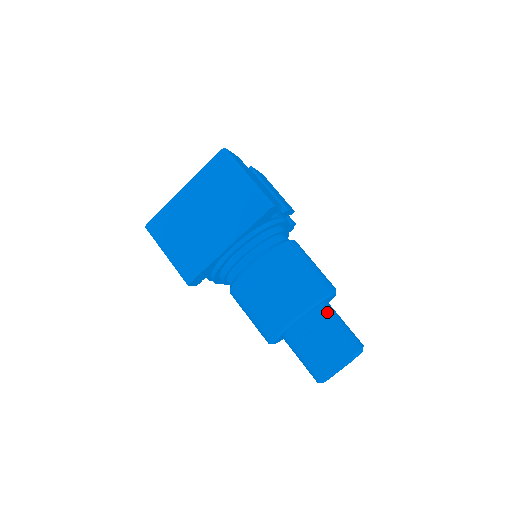
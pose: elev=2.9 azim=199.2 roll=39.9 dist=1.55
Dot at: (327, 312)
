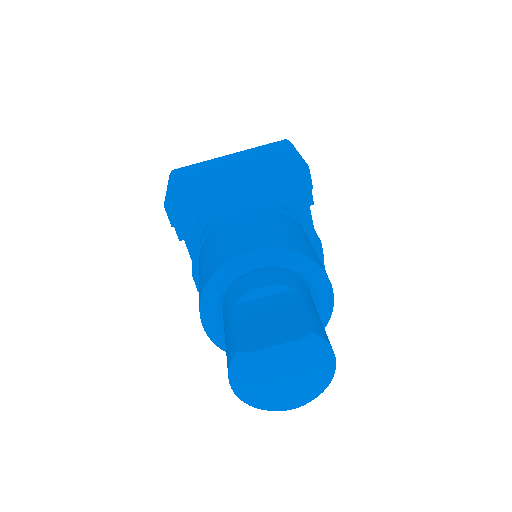
Dot at: (305, 291)
